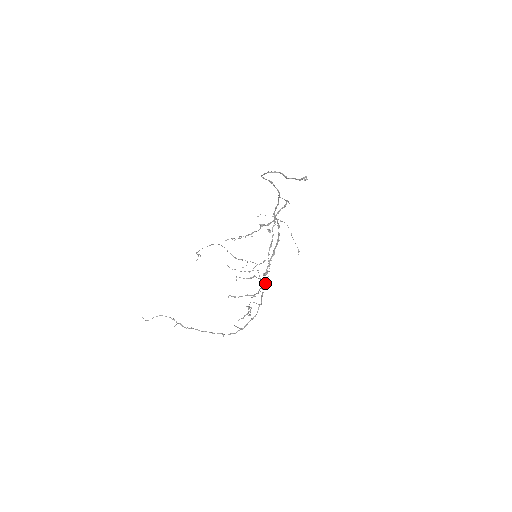
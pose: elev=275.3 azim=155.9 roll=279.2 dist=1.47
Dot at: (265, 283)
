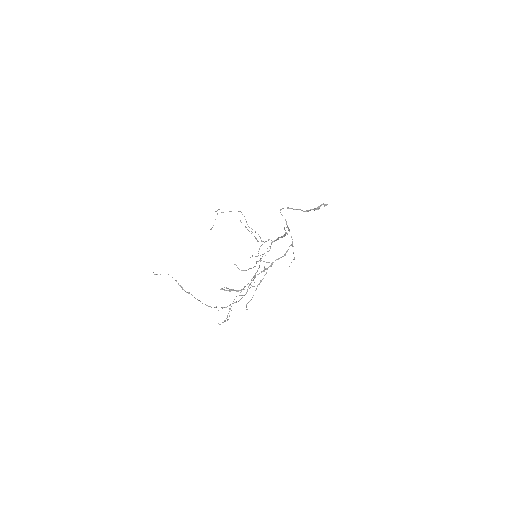
Dot at: occluded
